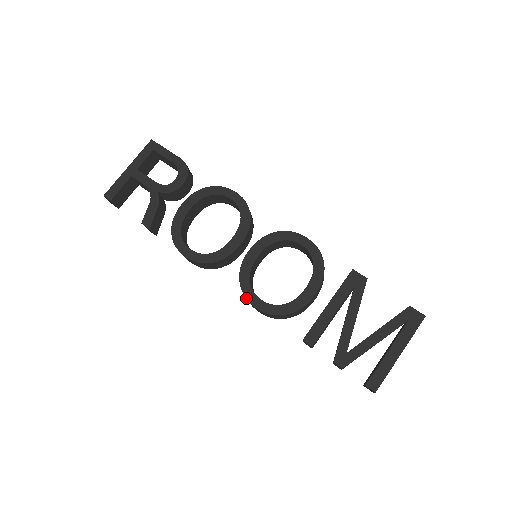
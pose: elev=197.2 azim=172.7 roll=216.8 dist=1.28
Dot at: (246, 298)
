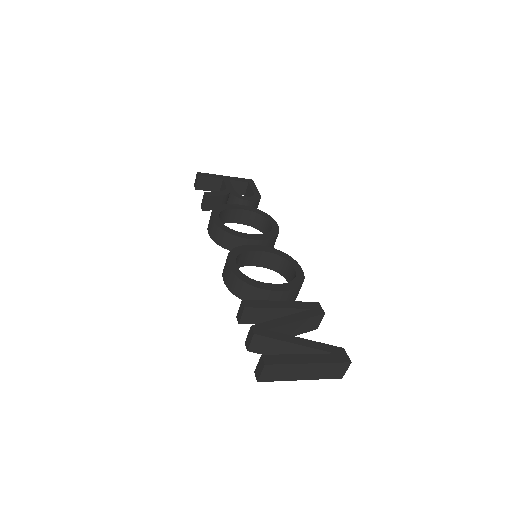
Dot at: (227, 257)
